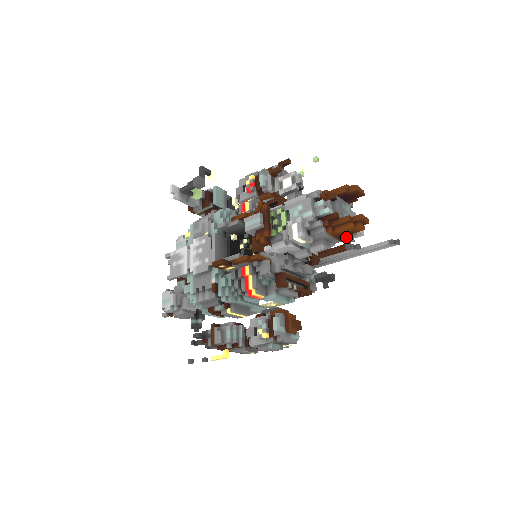
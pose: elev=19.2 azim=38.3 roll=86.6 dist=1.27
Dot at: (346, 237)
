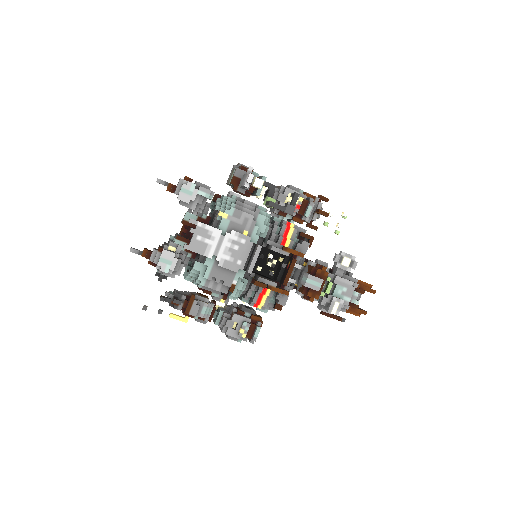
Dot at: occluded
